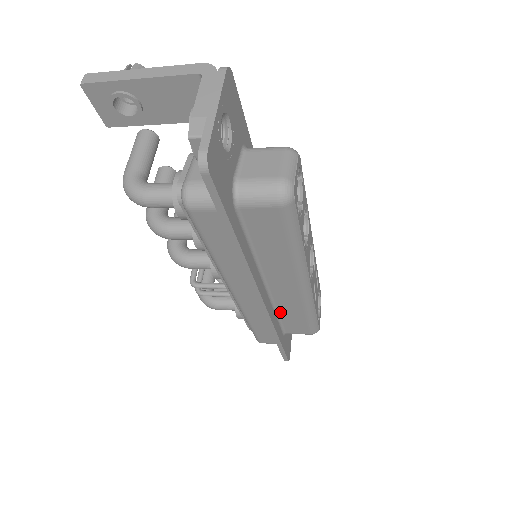
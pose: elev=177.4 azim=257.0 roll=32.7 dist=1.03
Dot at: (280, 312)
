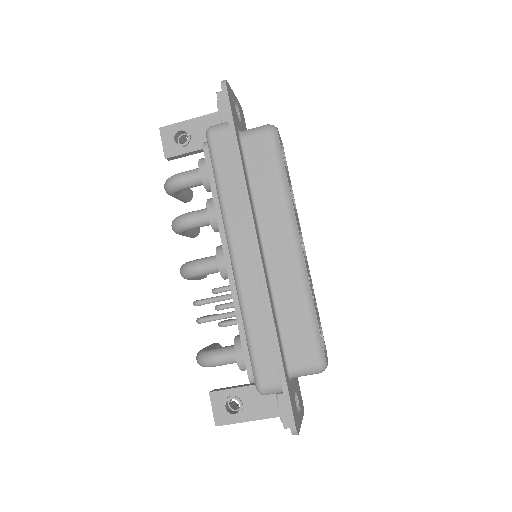
Dot at: (279, 309)
